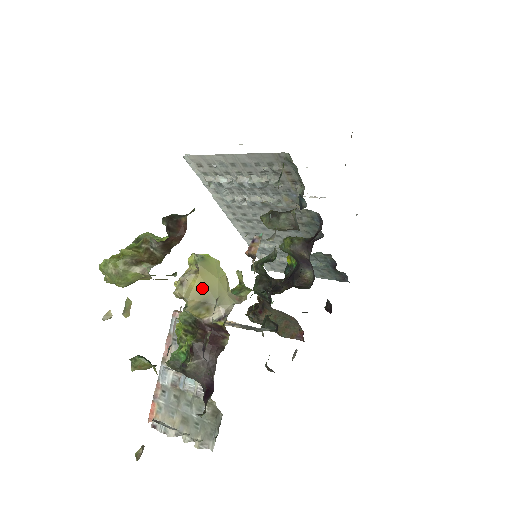
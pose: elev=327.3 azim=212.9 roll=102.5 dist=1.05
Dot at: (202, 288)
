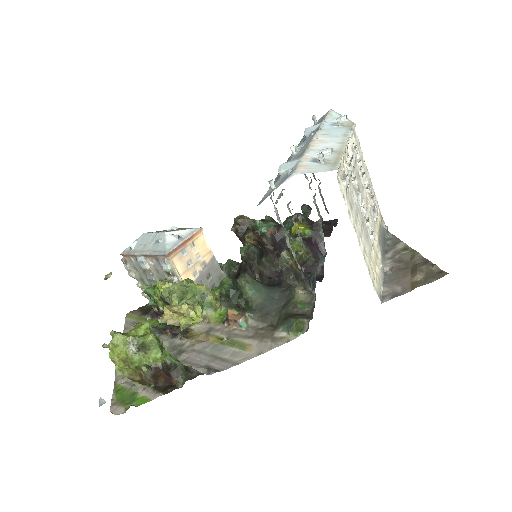
Dot at: occluded
